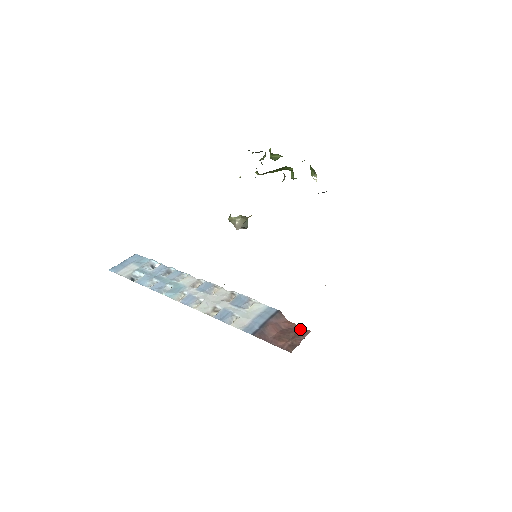
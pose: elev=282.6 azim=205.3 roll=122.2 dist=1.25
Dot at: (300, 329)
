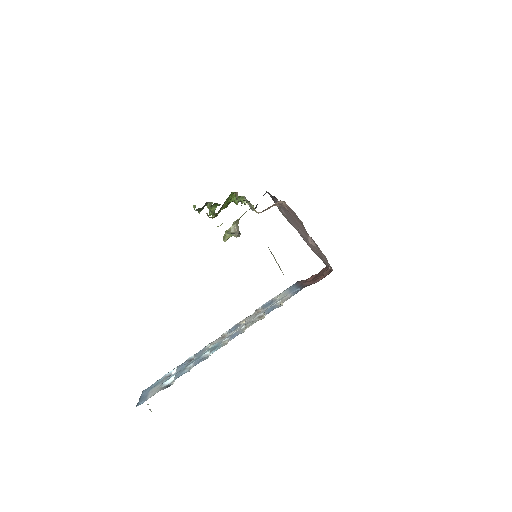
Dot at: (320, 272)
